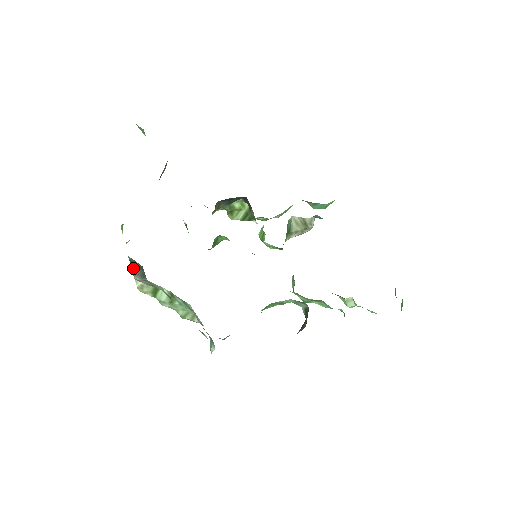
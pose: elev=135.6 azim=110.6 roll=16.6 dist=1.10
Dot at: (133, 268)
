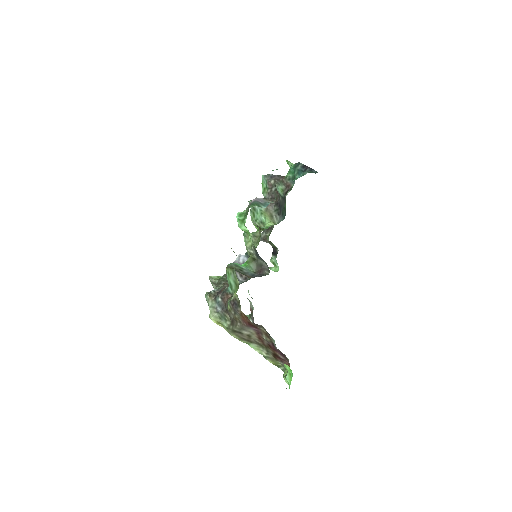
Dot at: occluded
